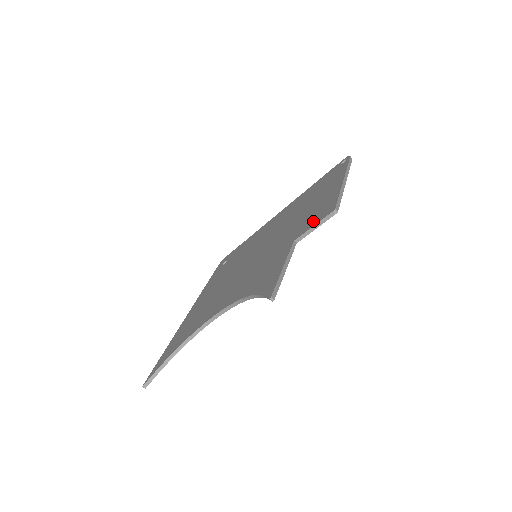
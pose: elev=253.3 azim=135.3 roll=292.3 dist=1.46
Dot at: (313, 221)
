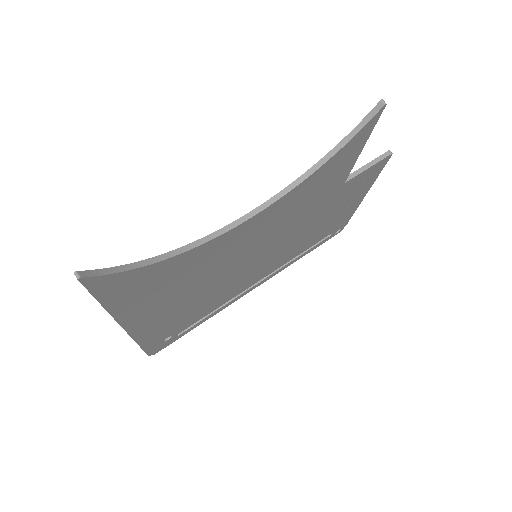
Dot at: occluded
